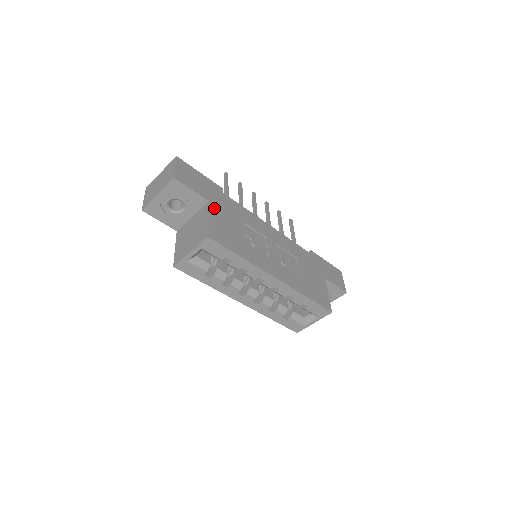
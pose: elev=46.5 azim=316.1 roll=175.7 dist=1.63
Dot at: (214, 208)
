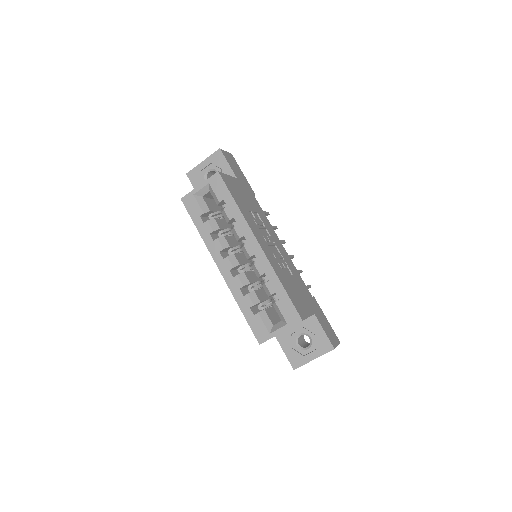
Dot at: (238, 182)
